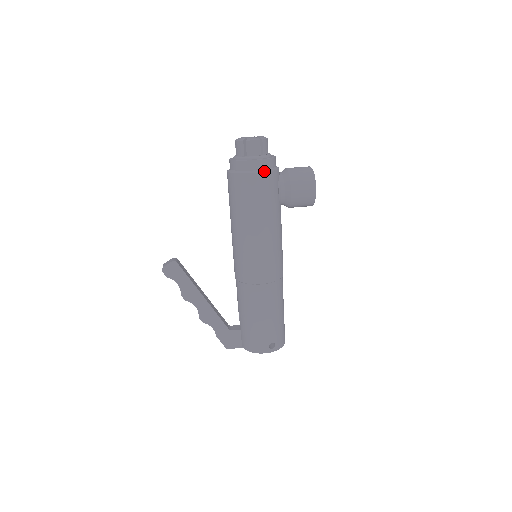
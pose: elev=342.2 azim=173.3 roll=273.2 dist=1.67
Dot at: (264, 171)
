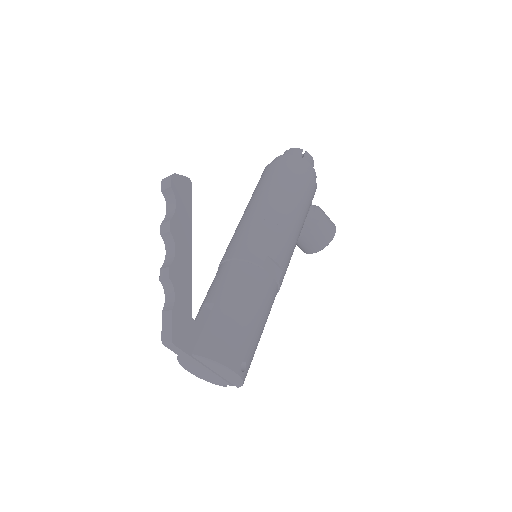
Dot at: occluded
